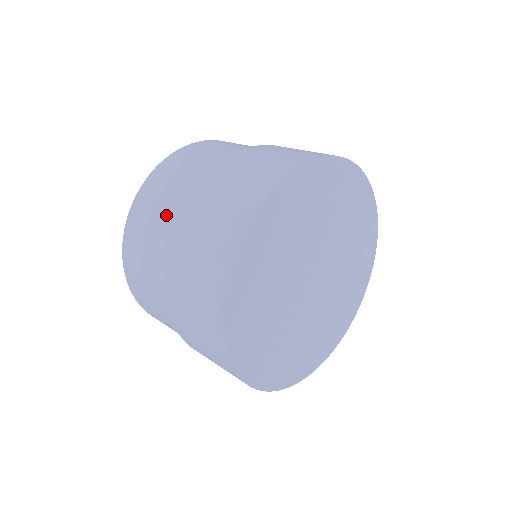
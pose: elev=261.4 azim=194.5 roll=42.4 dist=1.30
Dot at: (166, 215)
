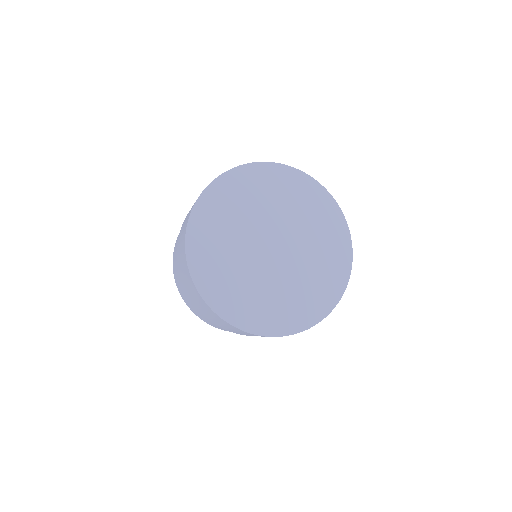
Dot at: occluded
